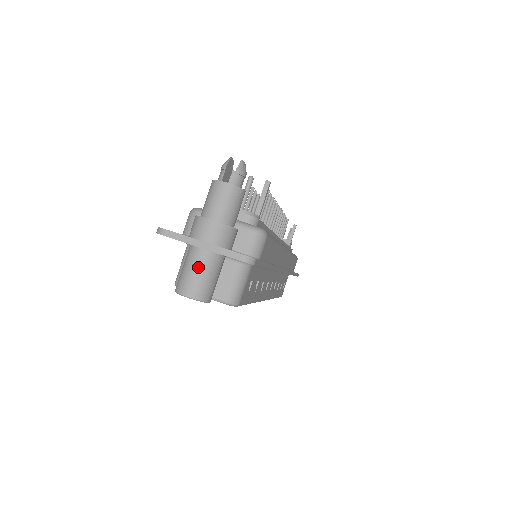
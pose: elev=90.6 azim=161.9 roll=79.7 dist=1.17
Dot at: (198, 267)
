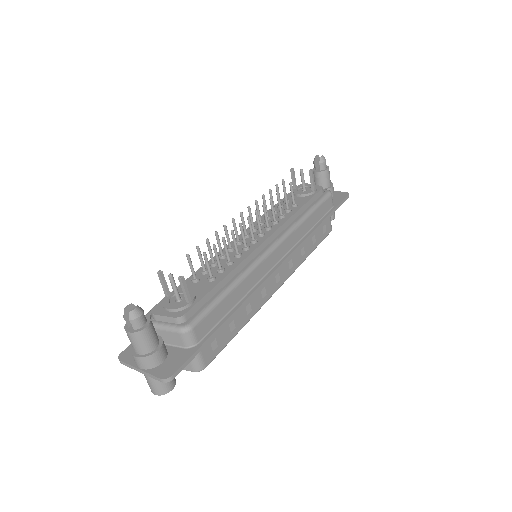
Dot at: (148, 380)
